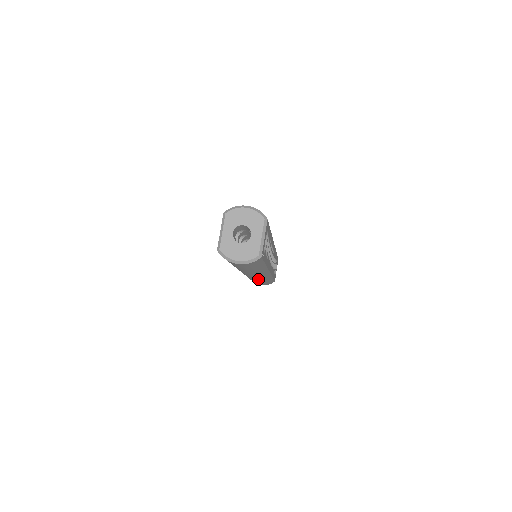
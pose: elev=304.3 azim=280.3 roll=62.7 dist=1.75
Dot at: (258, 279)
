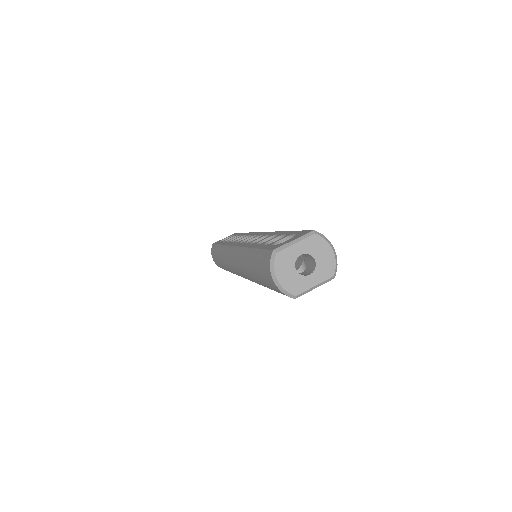
Dot at: (231, 268)
